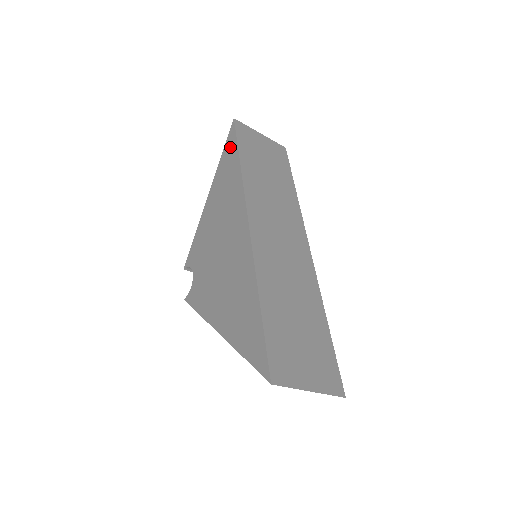
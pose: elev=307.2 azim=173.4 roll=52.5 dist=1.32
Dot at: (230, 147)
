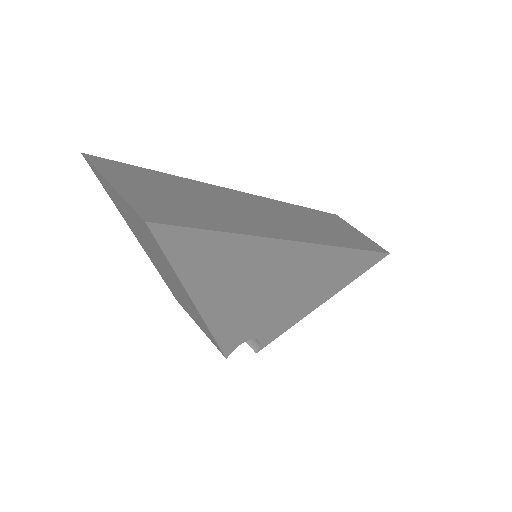
Dot at: occluded
